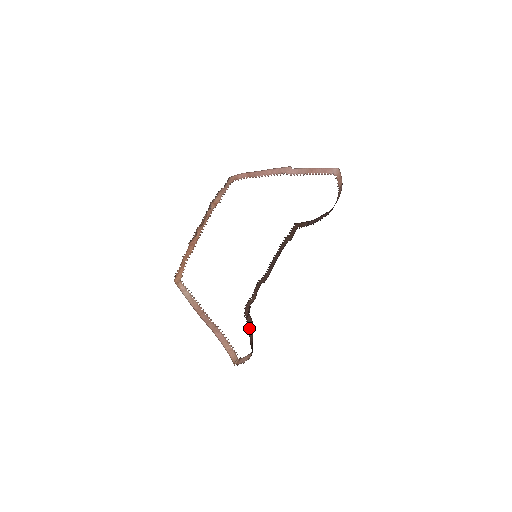
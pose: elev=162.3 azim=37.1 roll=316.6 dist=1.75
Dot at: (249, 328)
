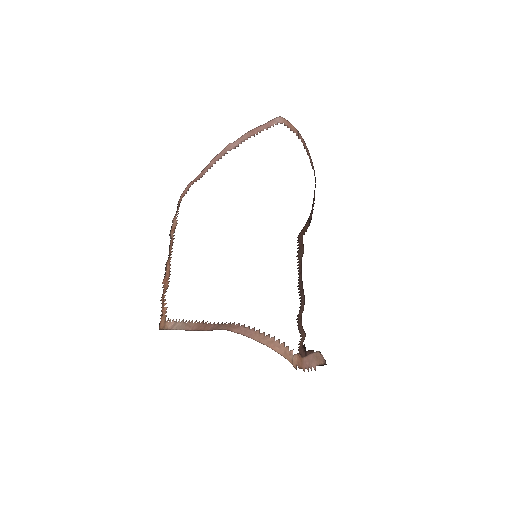
Dot at: occluded
